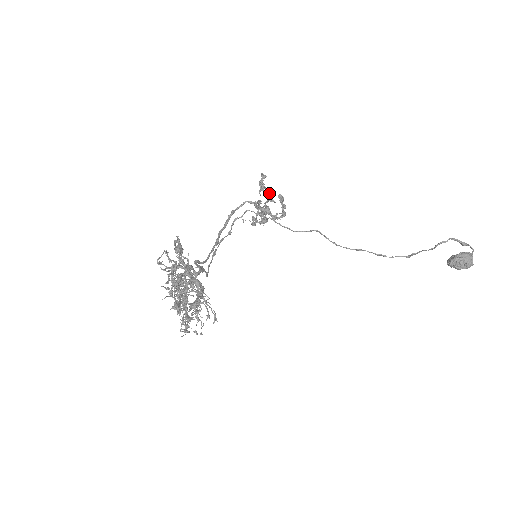
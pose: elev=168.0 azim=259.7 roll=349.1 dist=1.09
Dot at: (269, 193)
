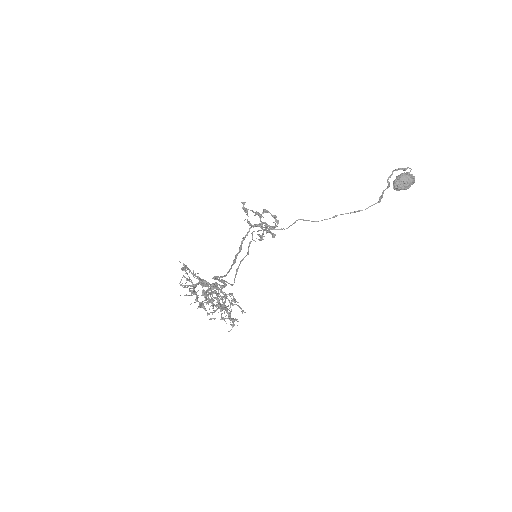
Dot at: (256, 212)
